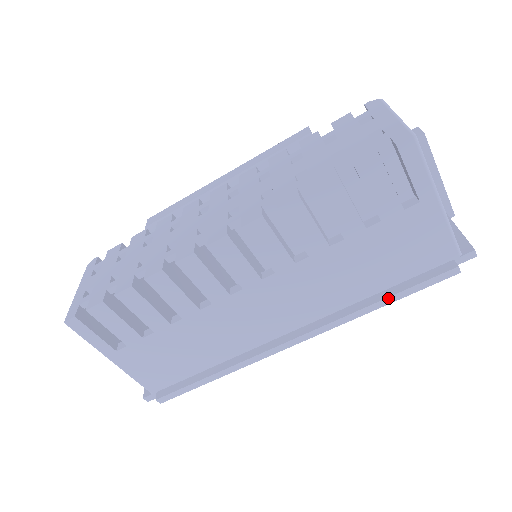
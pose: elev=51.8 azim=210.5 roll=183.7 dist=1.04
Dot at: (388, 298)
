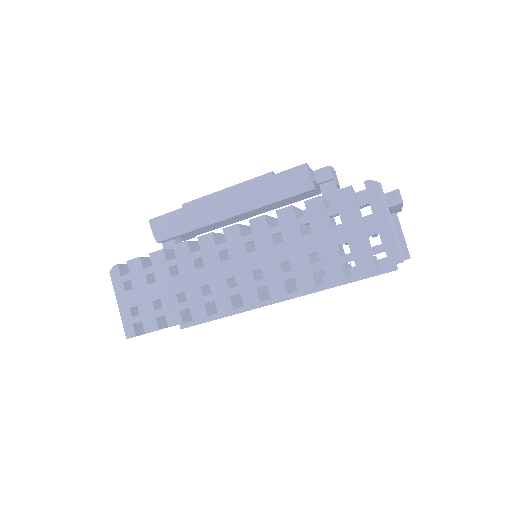
Dot at: occluded
